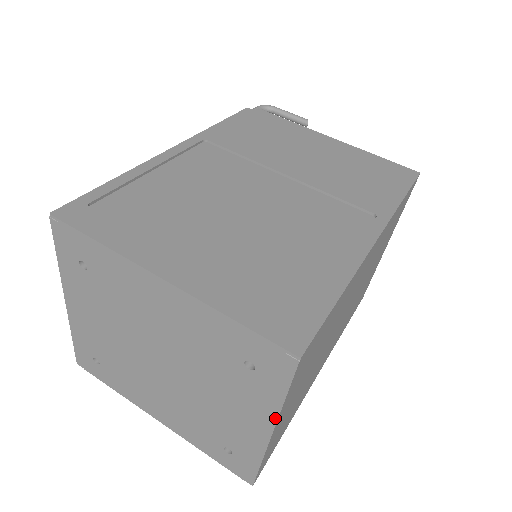
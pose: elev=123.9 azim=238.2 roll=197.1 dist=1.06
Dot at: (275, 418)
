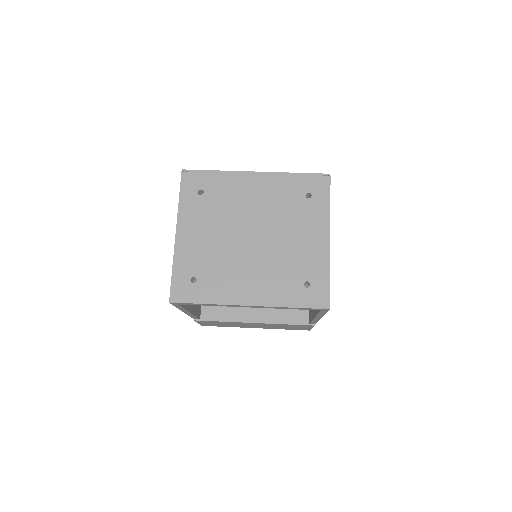
Dot at: (329, 223)
